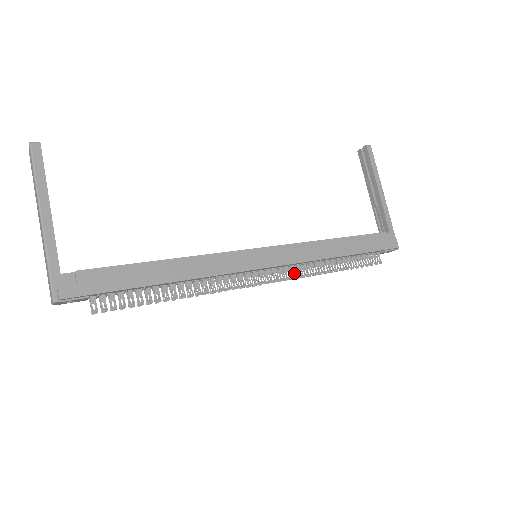
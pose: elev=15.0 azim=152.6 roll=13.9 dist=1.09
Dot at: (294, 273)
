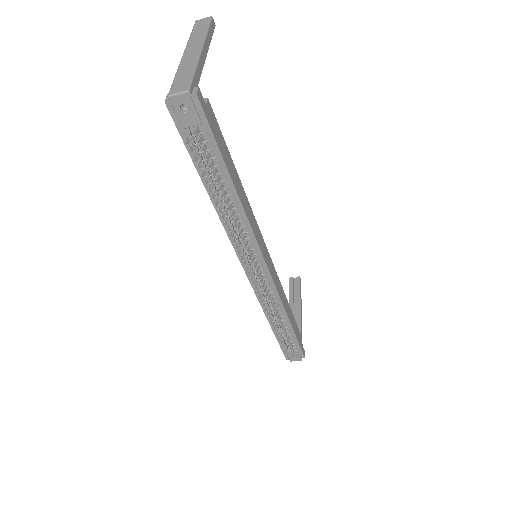
Dot at: occluded
